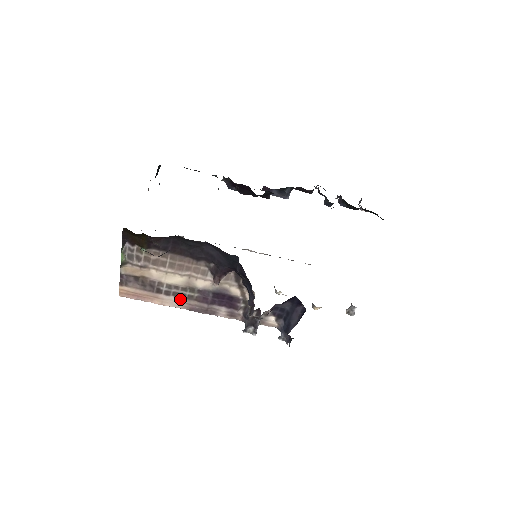
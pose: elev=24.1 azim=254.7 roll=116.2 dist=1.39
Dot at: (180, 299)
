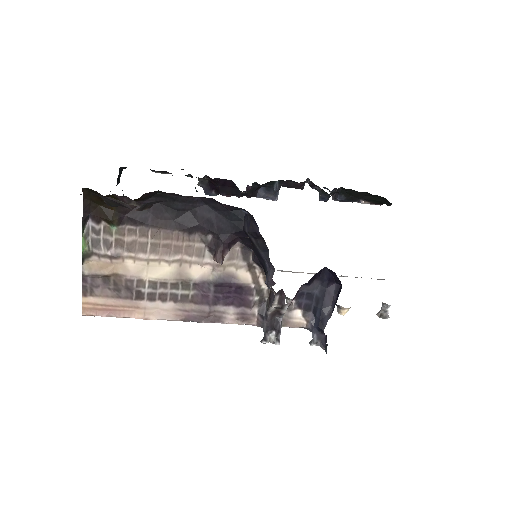
Dot at: (170, 304)
